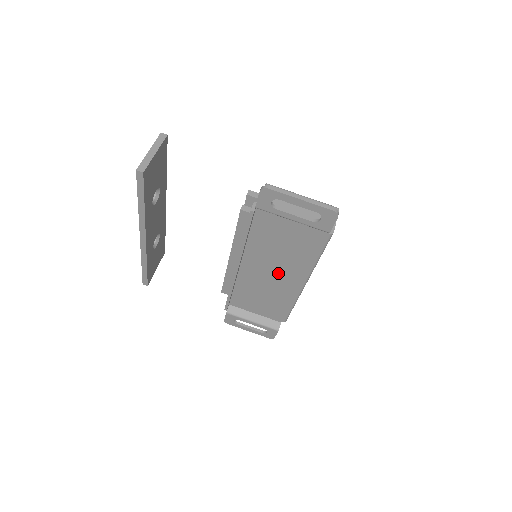
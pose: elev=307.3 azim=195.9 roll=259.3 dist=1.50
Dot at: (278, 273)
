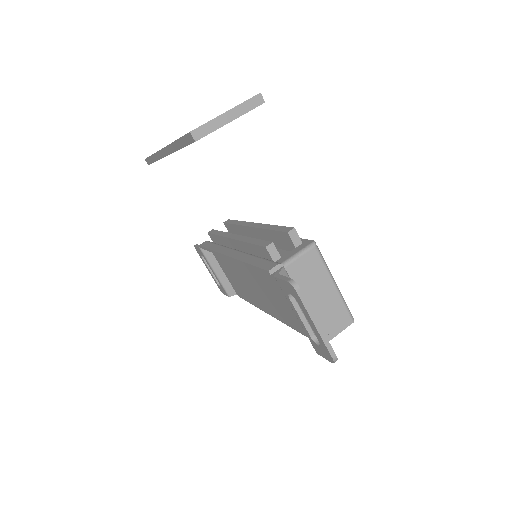
Dot at: (259, 291)
